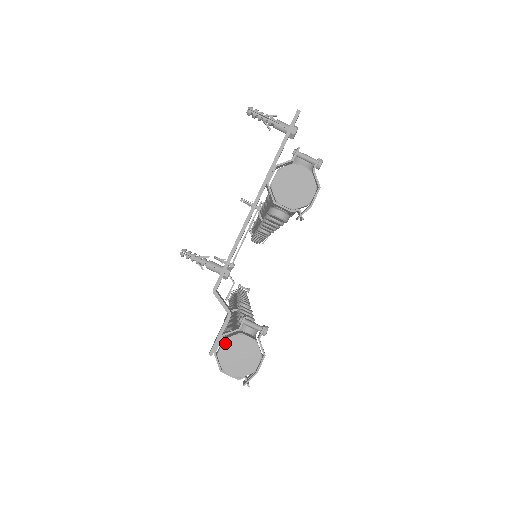
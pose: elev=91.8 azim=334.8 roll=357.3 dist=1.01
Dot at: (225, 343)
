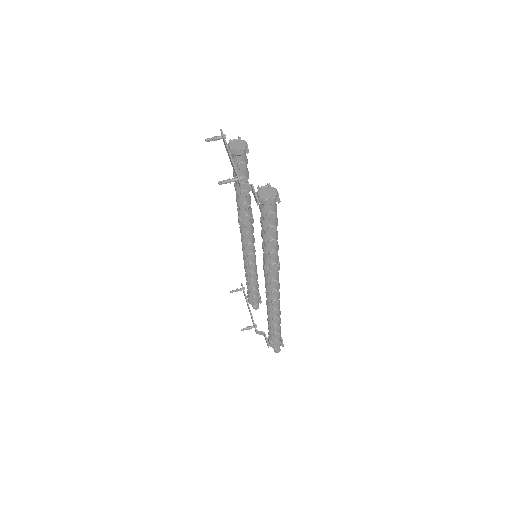
Dot at: (259, 193)
